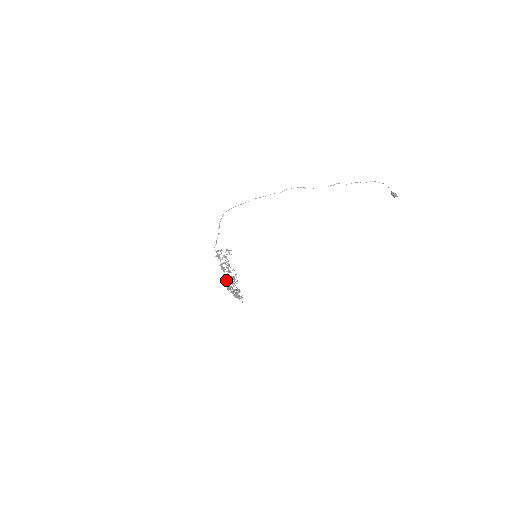
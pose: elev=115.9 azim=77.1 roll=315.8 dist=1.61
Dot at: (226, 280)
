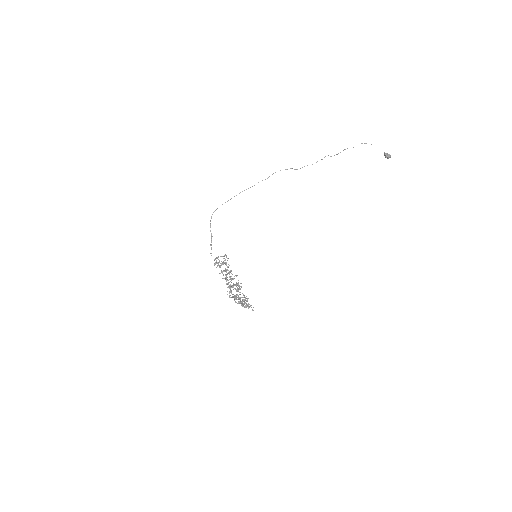
Dot at: (230, 289)
